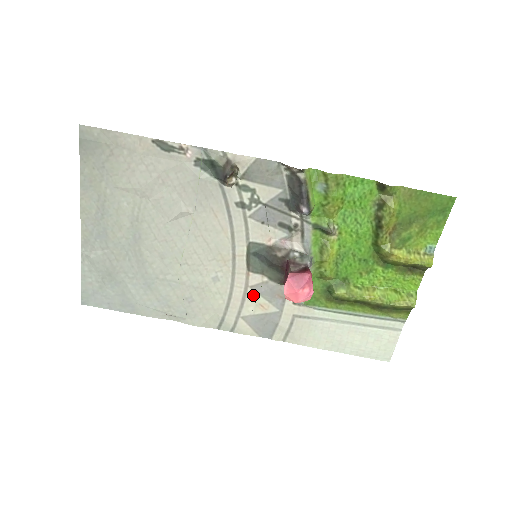
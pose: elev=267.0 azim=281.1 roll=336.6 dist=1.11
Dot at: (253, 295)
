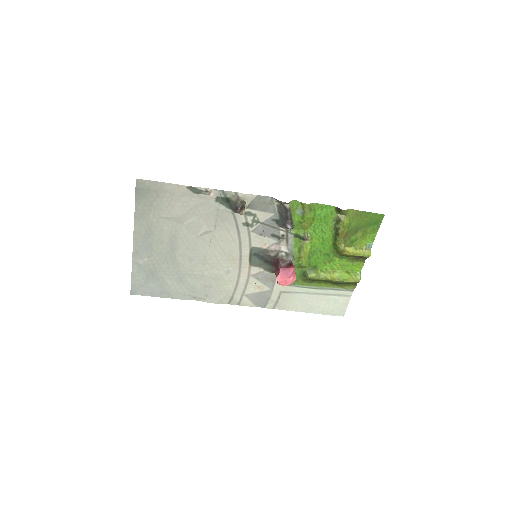
Dot at: (253, 280)
